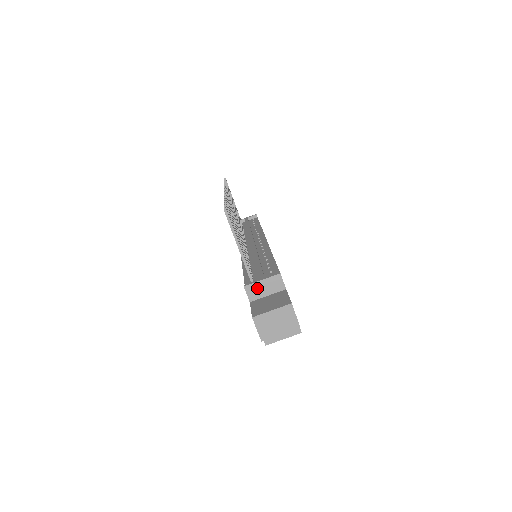
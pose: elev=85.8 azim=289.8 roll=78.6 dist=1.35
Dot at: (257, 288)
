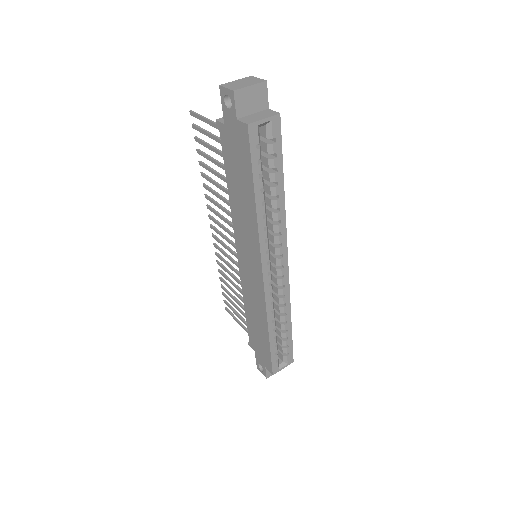
Dot at: occluded
